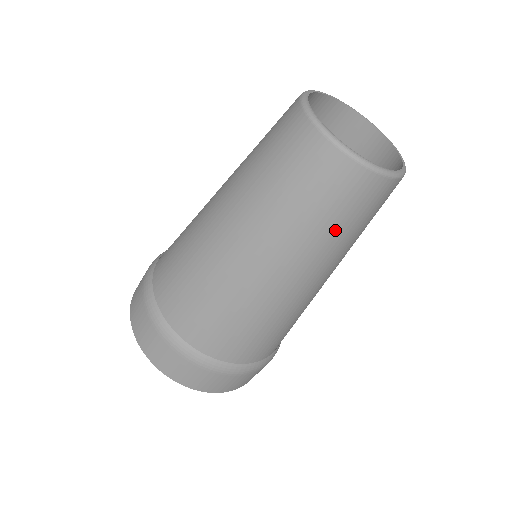
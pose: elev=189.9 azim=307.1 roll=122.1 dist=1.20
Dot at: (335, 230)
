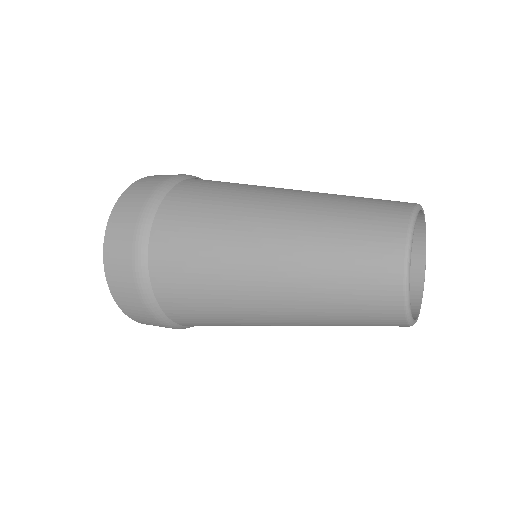
Dot at: occluded
